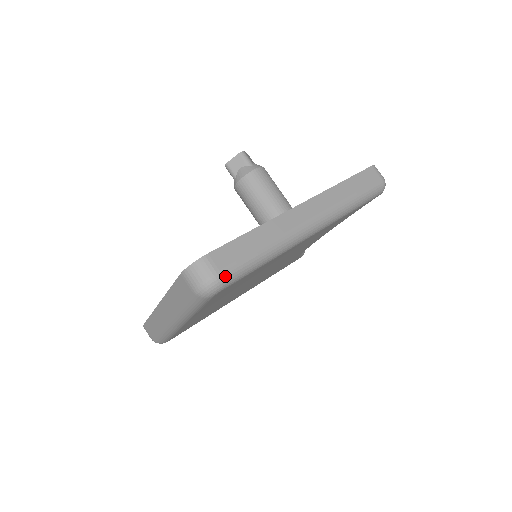
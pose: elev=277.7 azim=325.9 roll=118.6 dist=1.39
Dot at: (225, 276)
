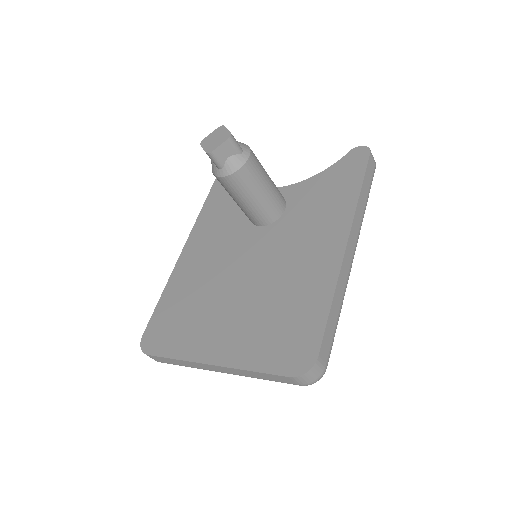
Dot at: occluded
